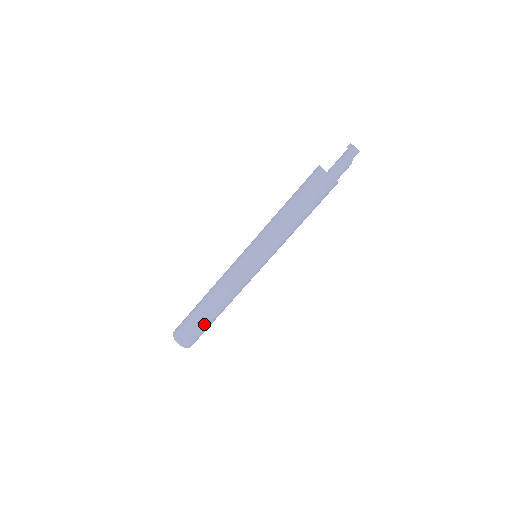
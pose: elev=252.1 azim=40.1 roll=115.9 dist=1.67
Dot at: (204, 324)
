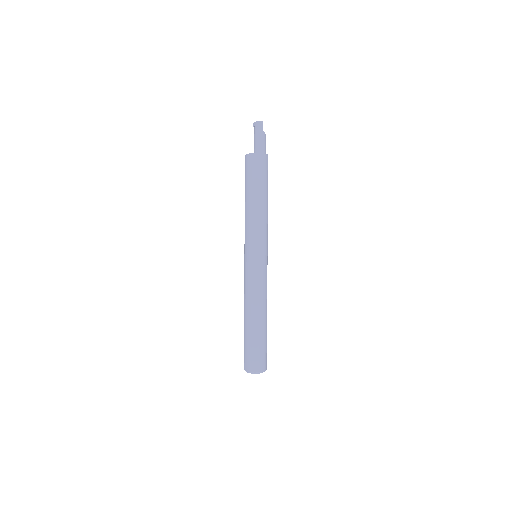
Dot at: (261, 340)
